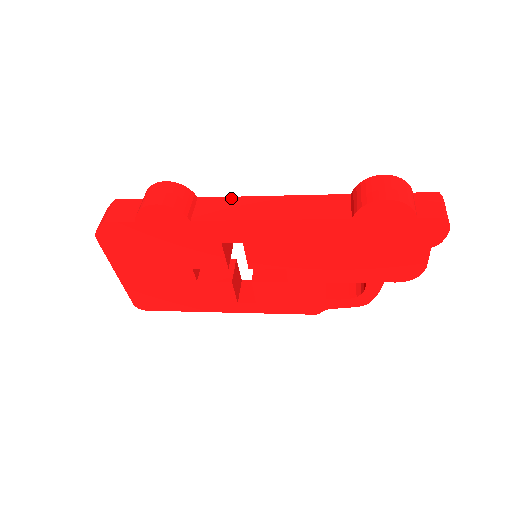
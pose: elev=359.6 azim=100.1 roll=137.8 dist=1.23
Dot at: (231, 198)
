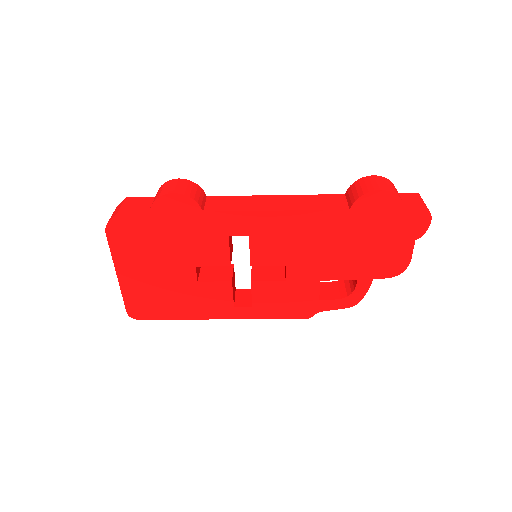
Dot at: (238, 196)
